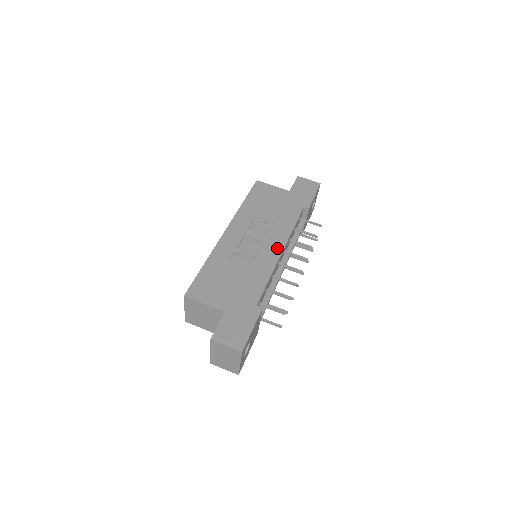
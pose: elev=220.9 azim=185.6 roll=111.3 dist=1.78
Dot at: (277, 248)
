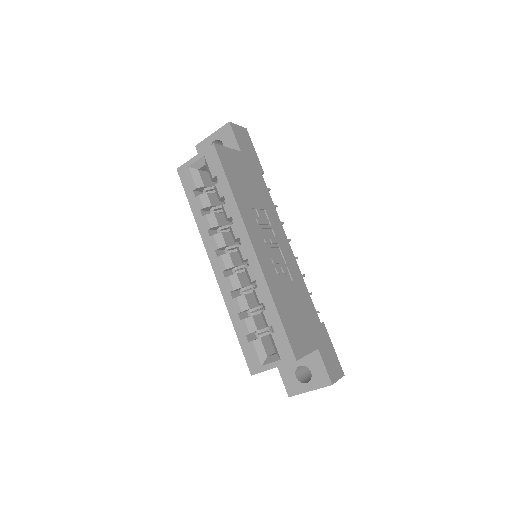
Dot at: (287, 244)
